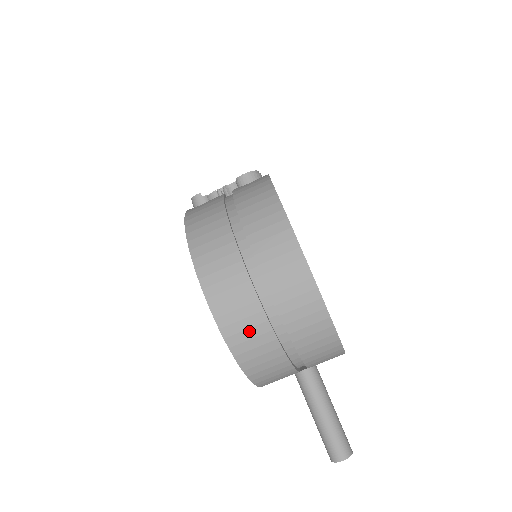
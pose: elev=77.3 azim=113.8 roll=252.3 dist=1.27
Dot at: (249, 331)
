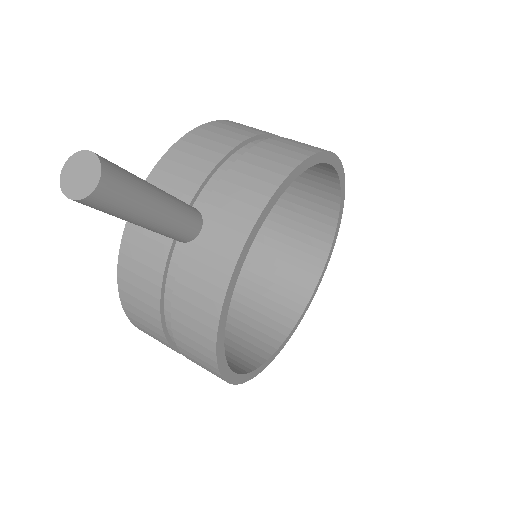
Dot at: occluded
